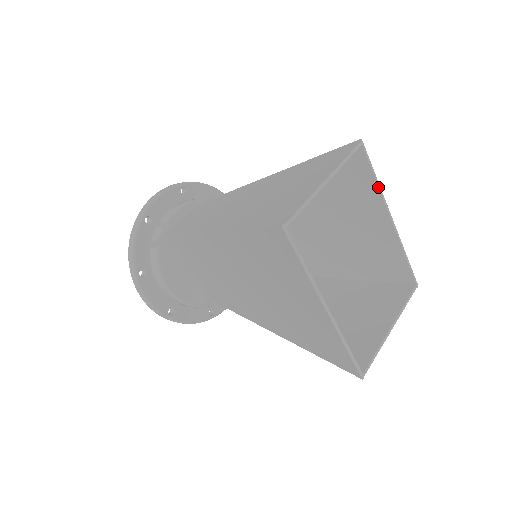
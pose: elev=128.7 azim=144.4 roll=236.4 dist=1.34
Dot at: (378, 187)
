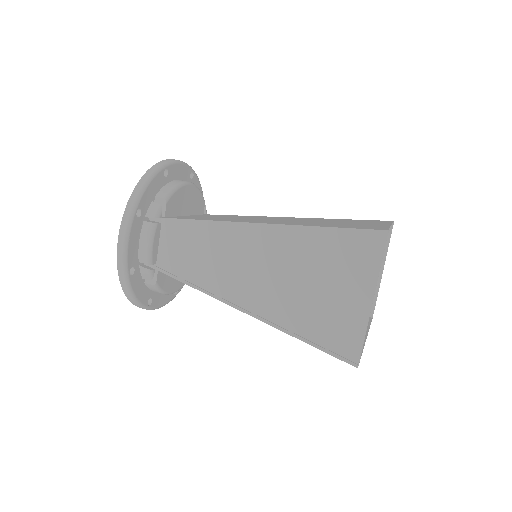
Dot at: occluded
